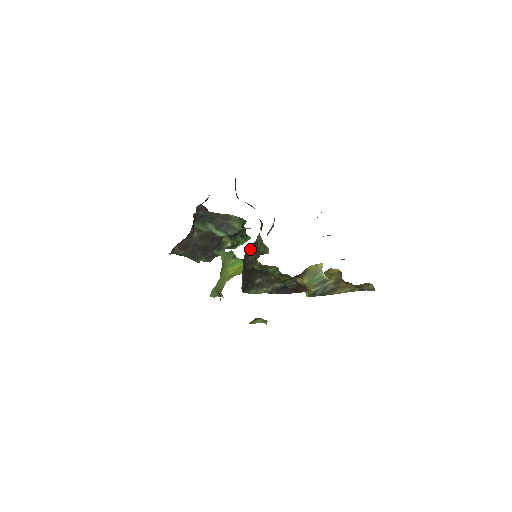
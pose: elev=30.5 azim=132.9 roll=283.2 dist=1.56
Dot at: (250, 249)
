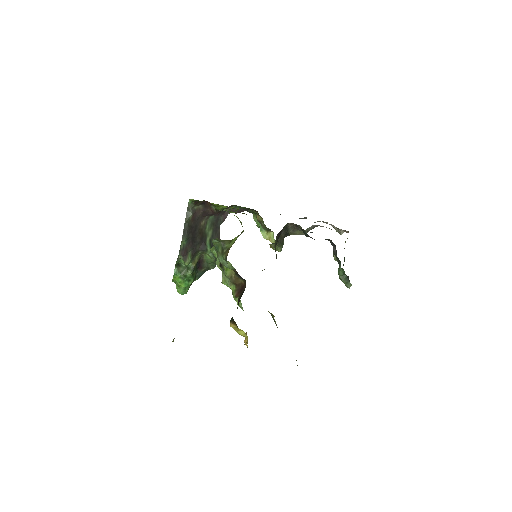
Dot at: (287, 228)
